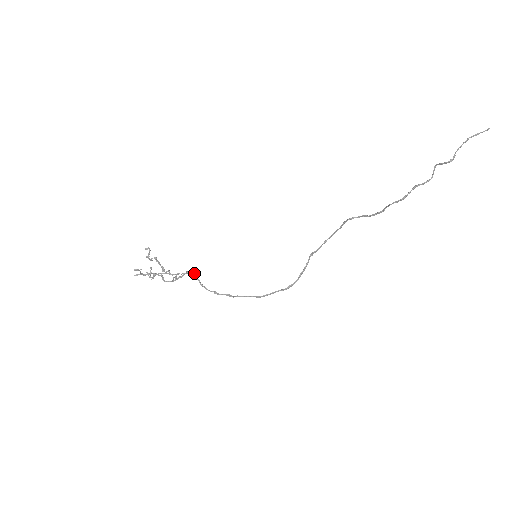
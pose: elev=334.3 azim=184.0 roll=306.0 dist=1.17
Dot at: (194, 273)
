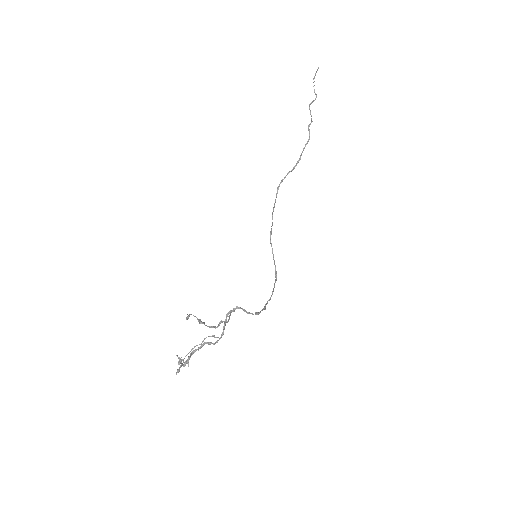
Dot at: (237, 306)
